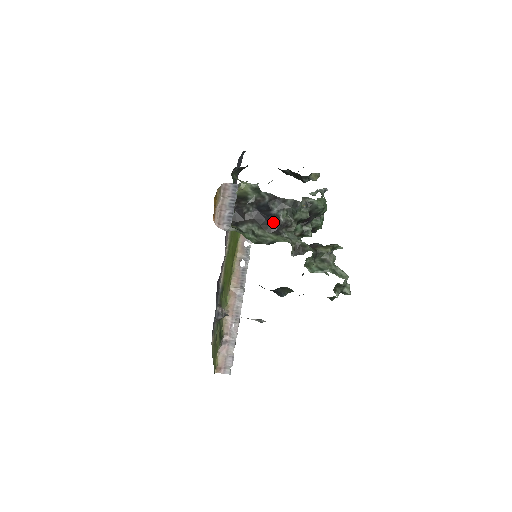
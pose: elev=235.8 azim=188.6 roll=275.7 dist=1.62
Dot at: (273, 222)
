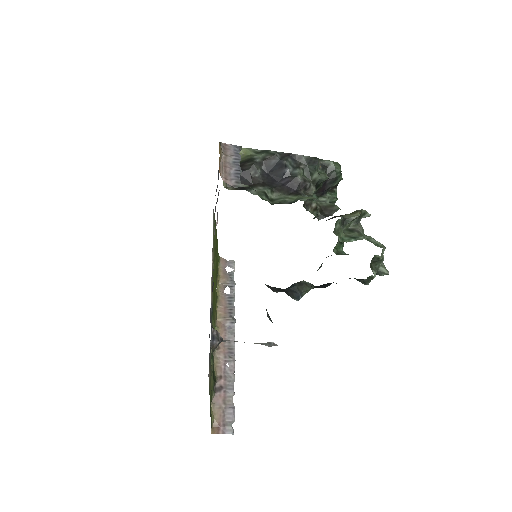
Dot at: (289, 182)
